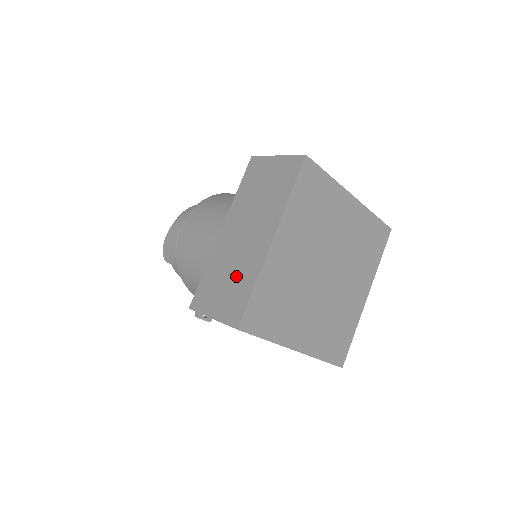
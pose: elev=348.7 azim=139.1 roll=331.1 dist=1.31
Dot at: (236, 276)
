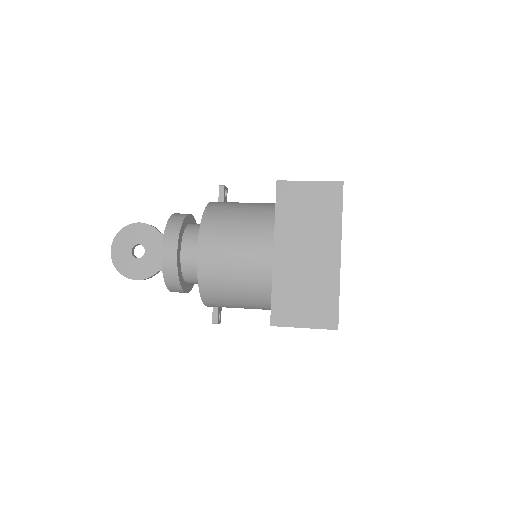
Dot at: (315, 290)
